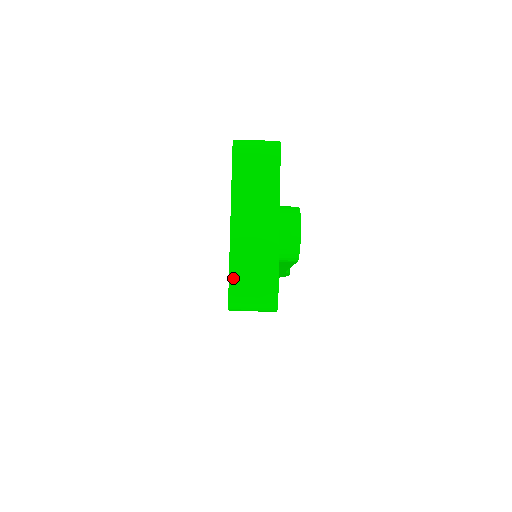
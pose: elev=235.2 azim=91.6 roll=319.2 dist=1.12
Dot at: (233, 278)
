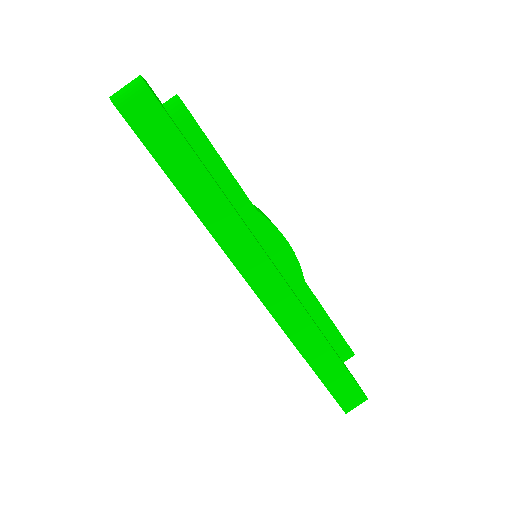
Dot at: occluded
